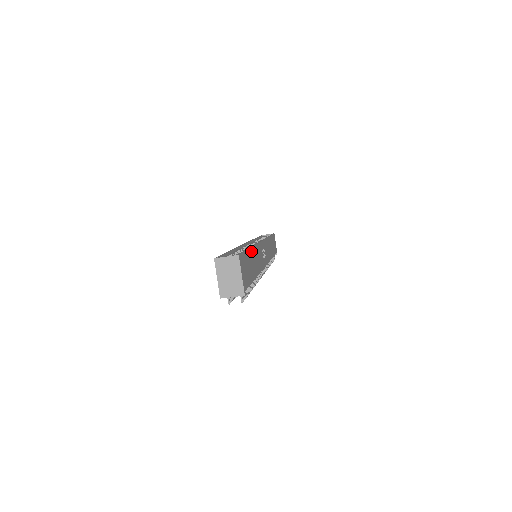
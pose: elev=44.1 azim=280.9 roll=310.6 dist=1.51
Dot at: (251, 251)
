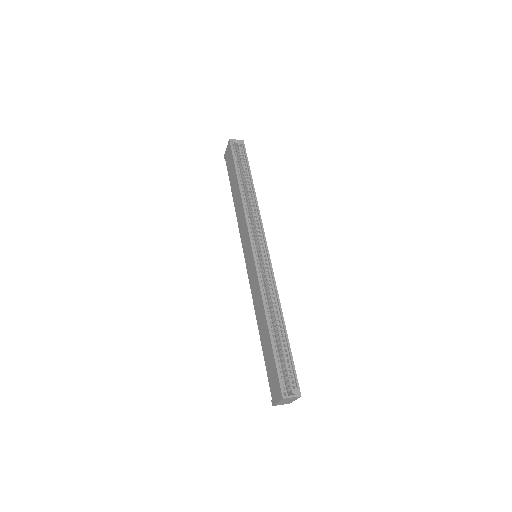
Dot at: (285, 330)
